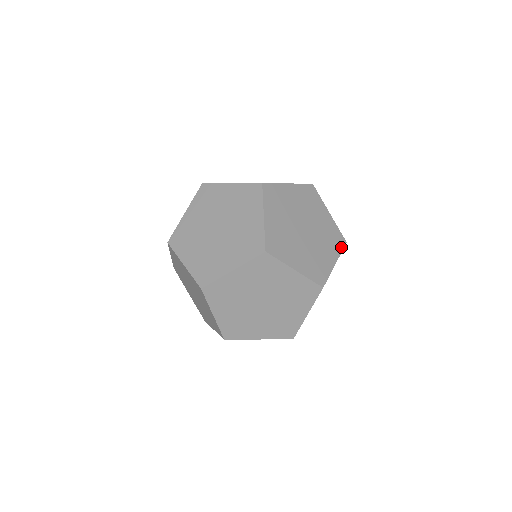
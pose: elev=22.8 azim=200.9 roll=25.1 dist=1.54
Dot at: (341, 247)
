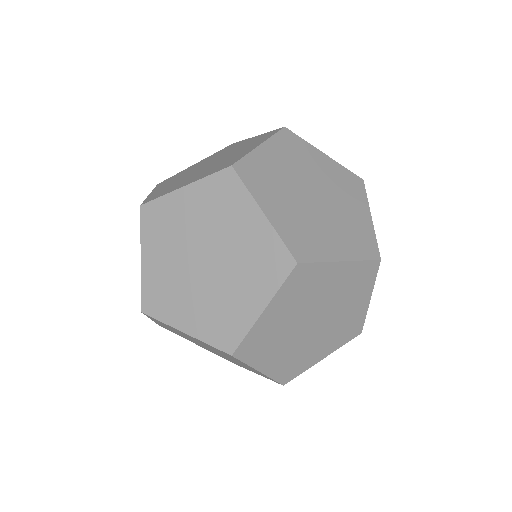
Dot at: (349, 339)
